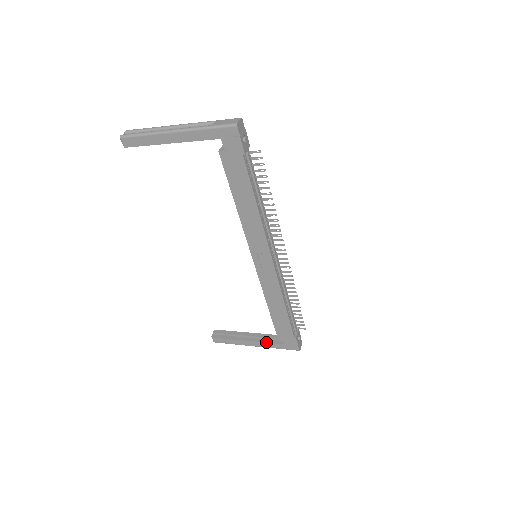
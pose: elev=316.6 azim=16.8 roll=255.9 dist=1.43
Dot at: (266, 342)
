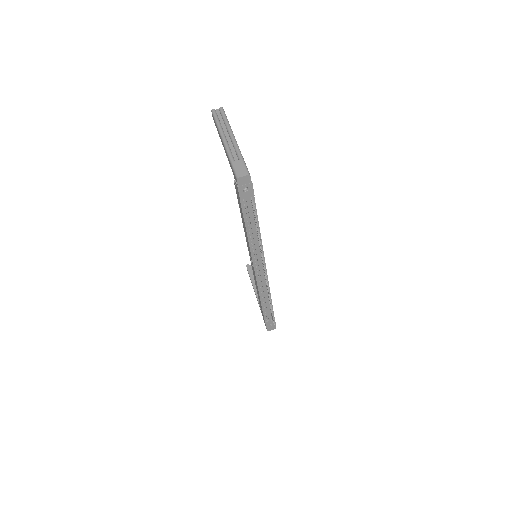
Dot at: (259, 304)
